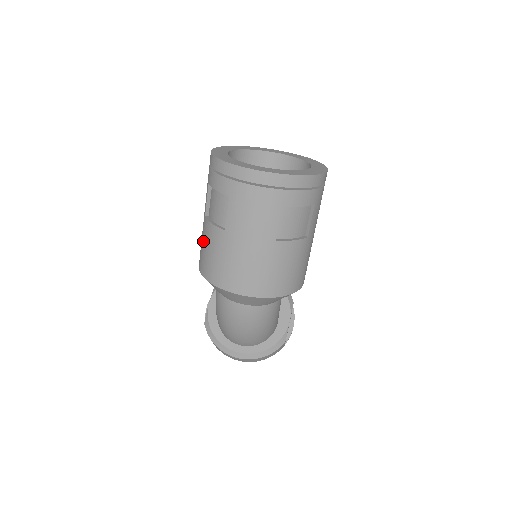
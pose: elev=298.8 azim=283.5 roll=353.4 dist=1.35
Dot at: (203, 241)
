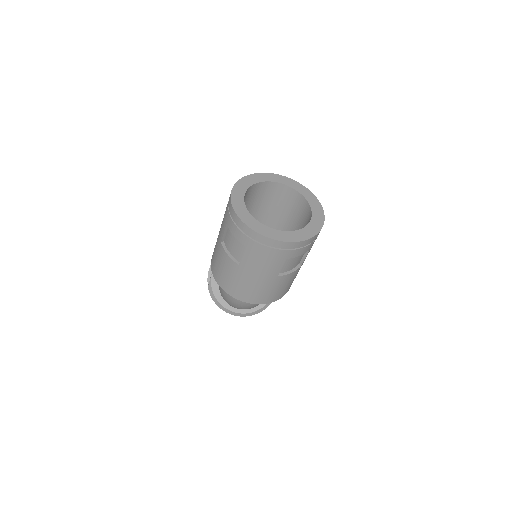
Dot at: (218, 258)
